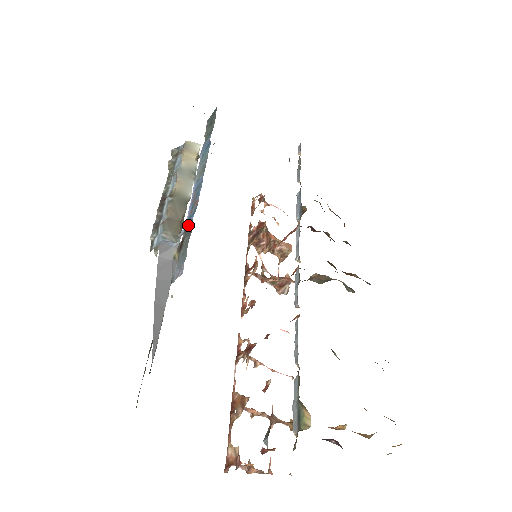
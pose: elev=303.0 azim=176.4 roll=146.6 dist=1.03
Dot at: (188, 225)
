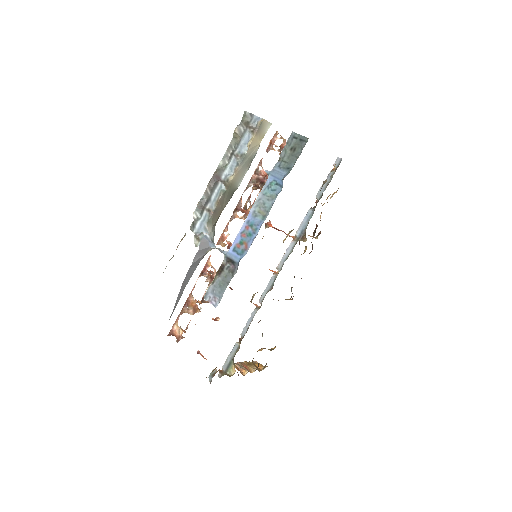
Dot at: (232, 260)
